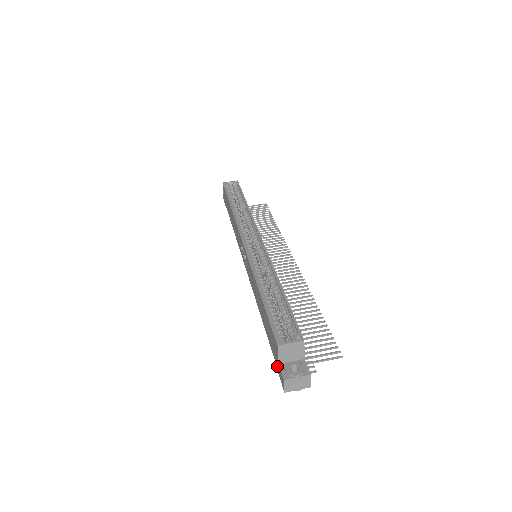
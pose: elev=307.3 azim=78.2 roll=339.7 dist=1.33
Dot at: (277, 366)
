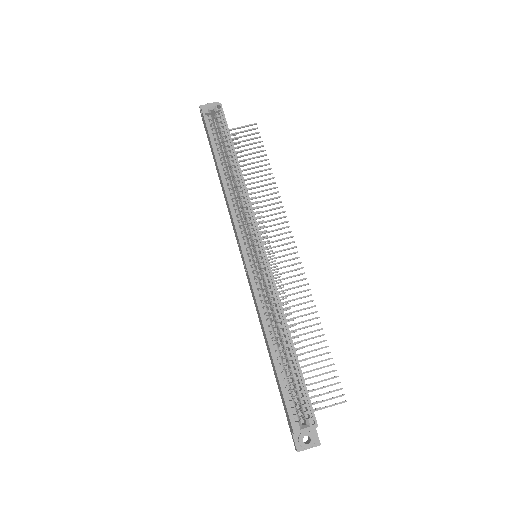
Dot at: (289, 425)
